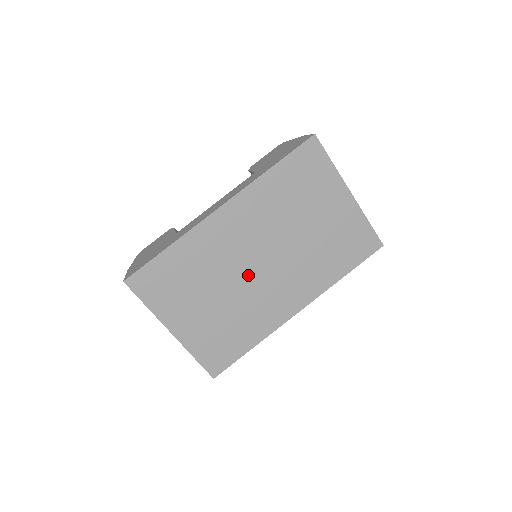
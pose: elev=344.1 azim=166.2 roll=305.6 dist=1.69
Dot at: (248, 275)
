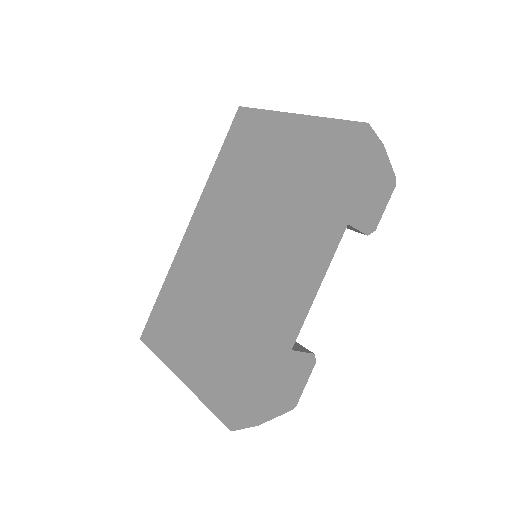
Dot at: (228, 271)
